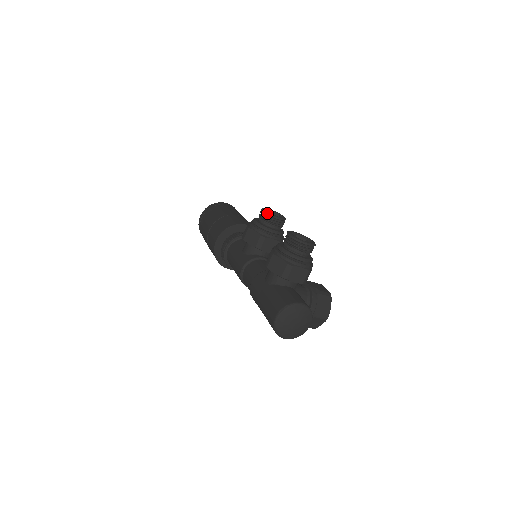
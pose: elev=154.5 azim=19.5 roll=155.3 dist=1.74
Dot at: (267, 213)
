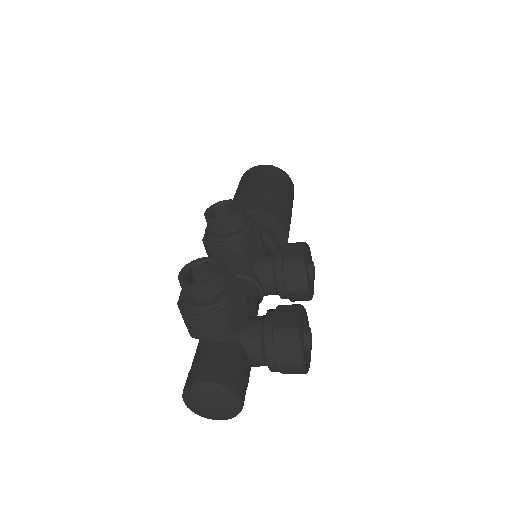
Dot at: (205, 218)
